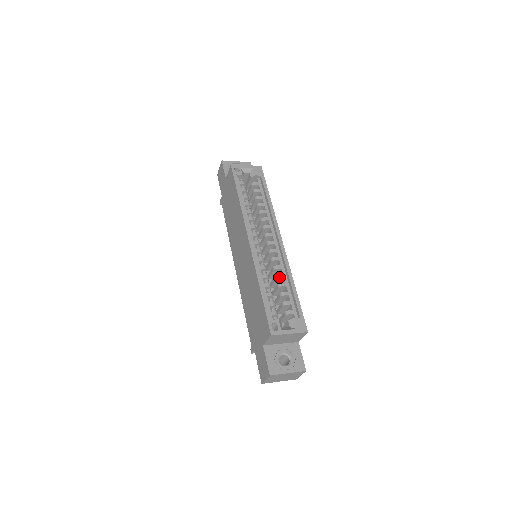
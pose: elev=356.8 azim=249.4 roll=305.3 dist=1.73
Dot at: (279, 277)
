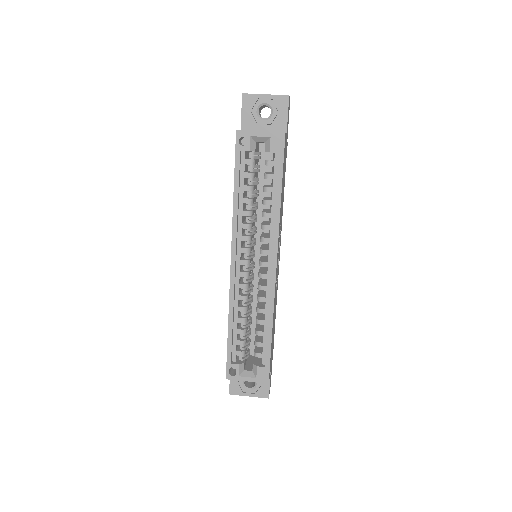
Dot at: (259, 312)
